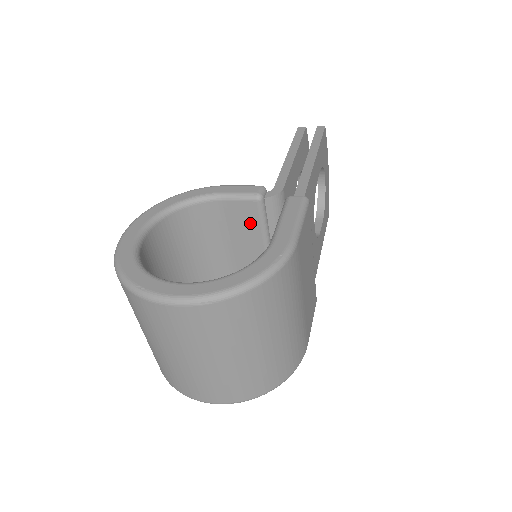
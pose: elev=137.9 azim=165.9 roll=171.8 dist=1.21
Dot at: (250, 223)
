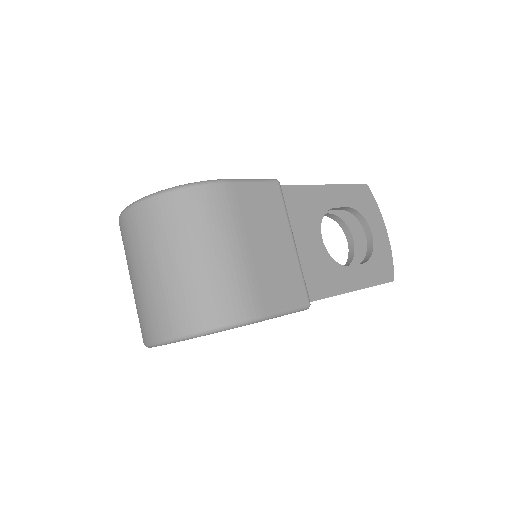
Dot at: occluded
